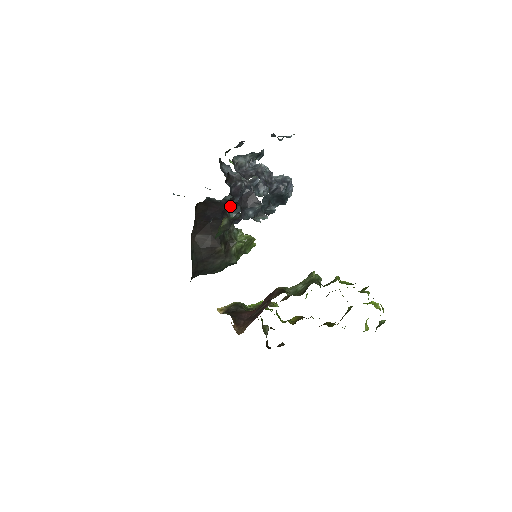
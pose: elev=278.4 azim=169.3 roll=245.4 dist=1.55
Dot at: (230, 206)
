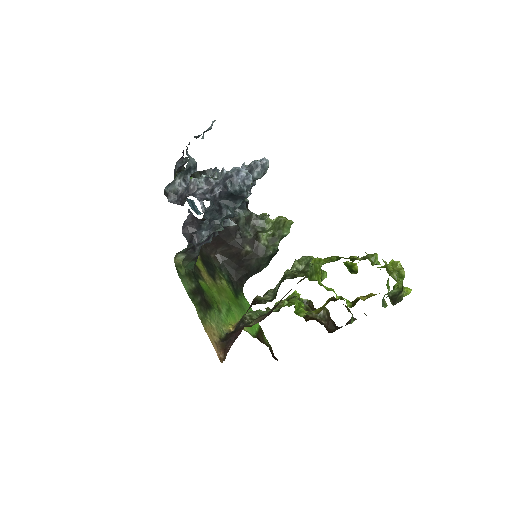
Dot at: occluded
